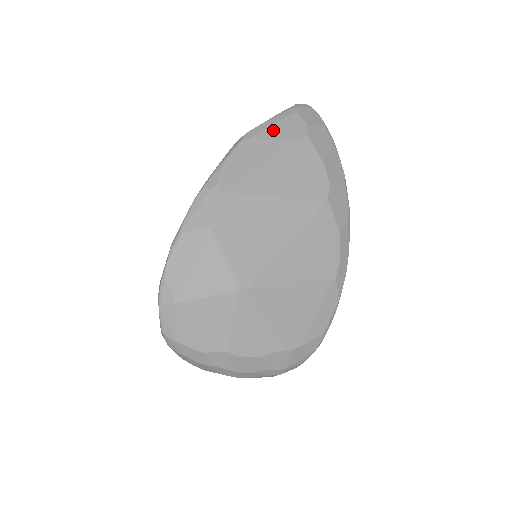
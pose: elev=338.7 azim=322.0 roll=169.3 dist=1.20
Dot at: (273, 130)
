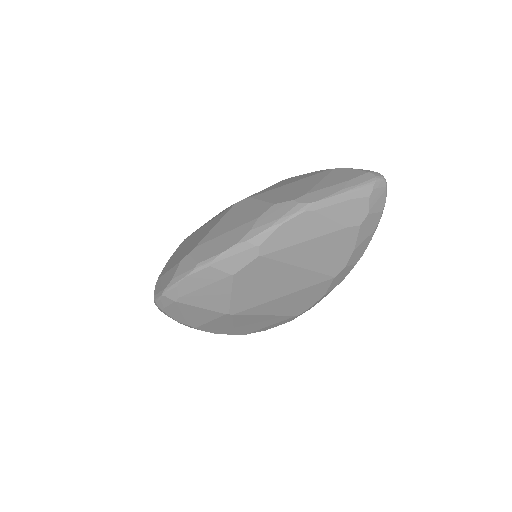
Dot at: (338, 209)
